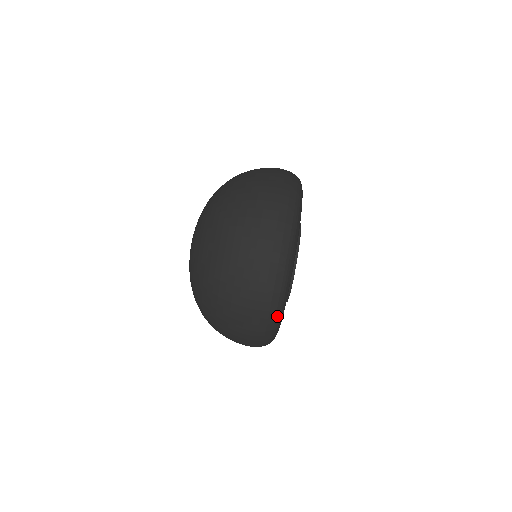
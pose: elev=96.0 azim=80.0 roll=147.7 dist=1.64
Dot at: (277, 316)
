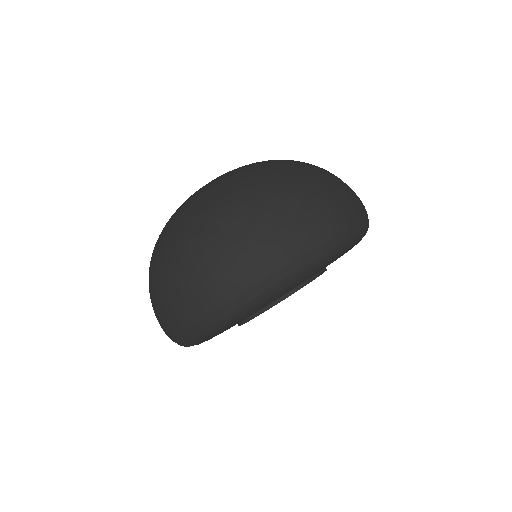
Dot at: (193, 339)
